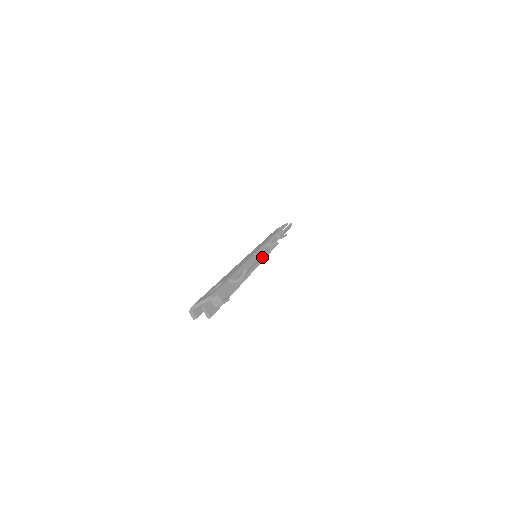
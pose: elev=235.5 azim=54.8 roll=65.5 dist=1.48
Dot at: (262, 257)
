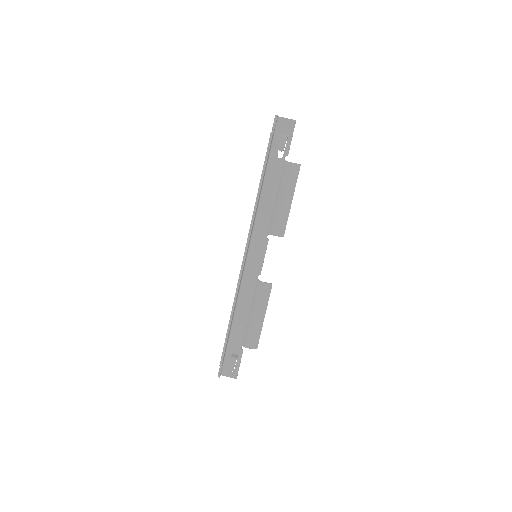
Dot at: occluded
